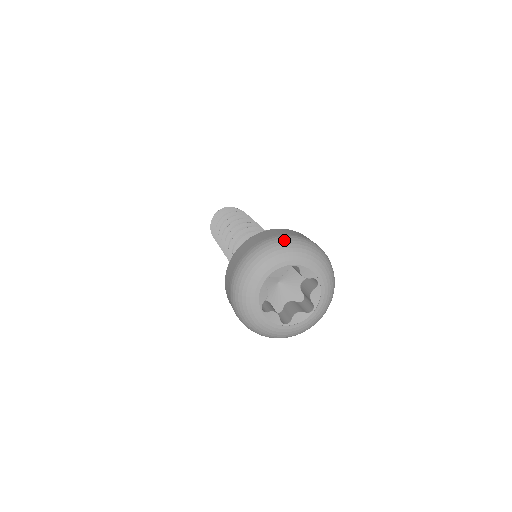
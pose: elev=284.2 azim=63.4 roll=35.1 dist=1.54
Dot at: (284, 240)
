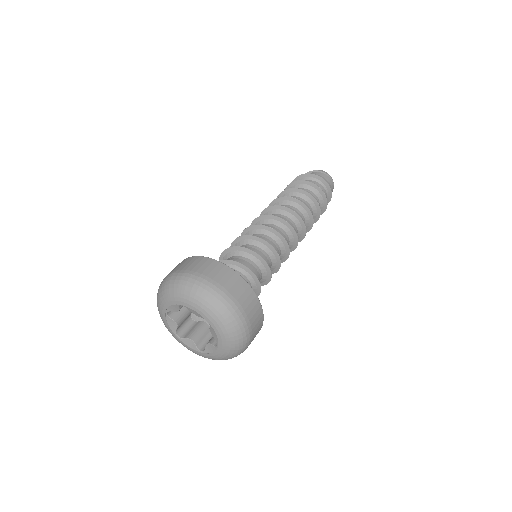
Dot at: (220, 299)
